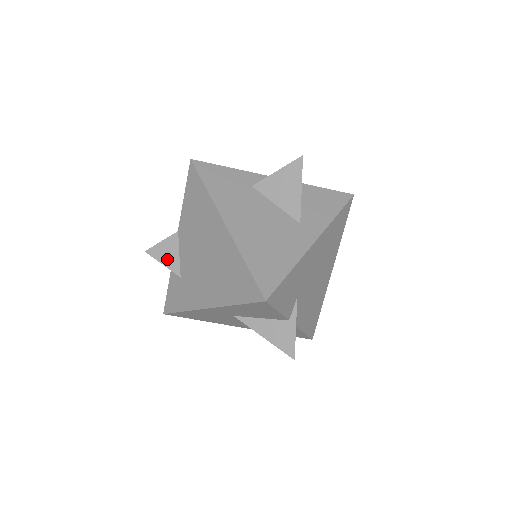
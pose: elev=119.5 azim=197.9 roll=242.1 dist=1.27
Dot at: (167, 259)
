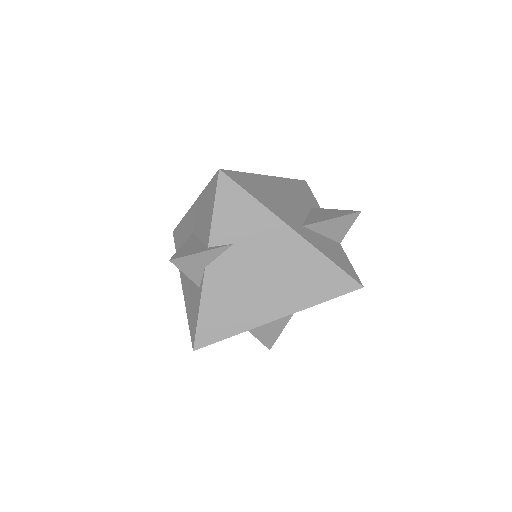
Dot at: occluded
